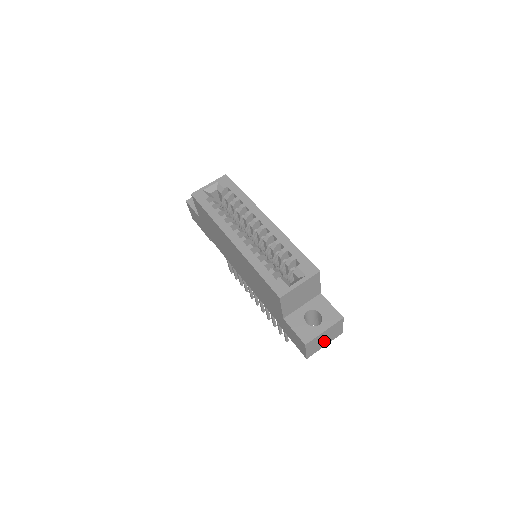
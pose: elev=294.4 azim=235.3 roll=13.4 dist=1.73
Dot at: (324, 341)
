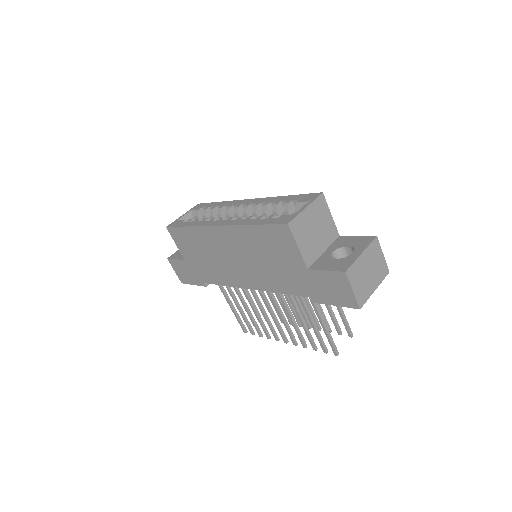
Dot at: (370, 278)
